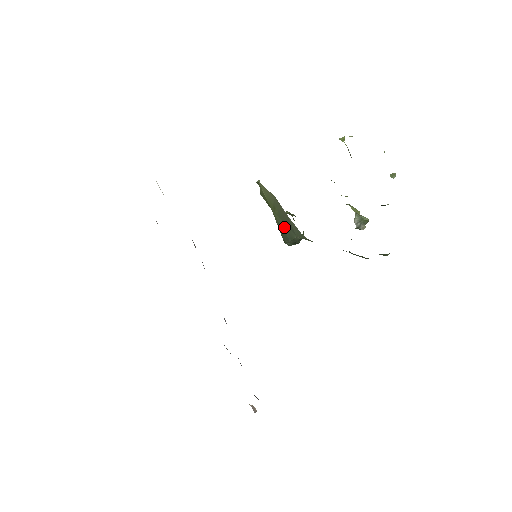
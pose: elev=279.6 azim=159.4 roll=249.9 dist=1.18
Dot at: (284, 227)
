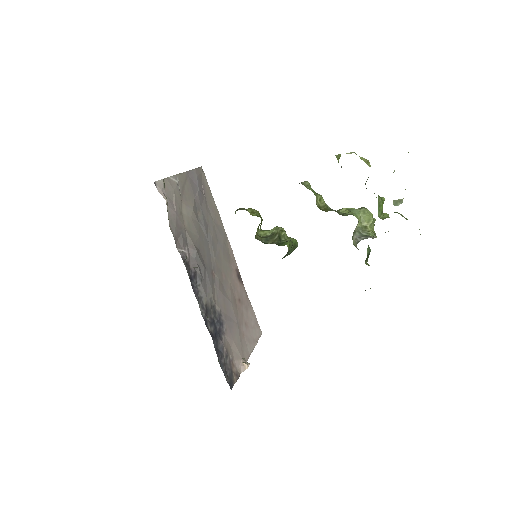
Dot at: occluded
